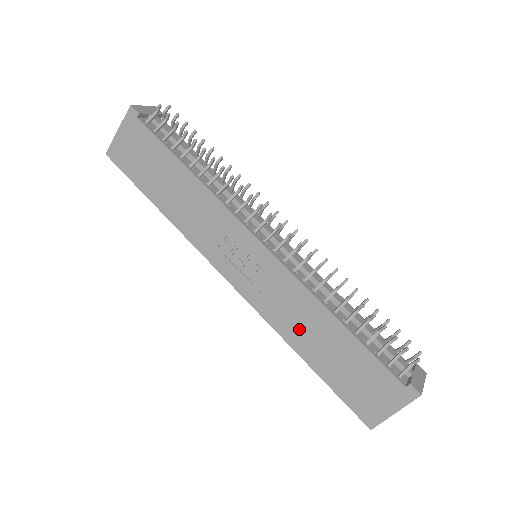
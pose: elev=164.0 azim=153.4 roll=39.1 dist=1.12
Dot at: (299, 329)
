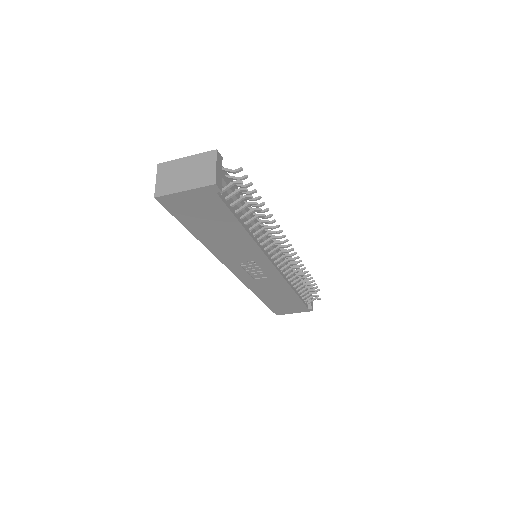
Dot at: (267, 292)
